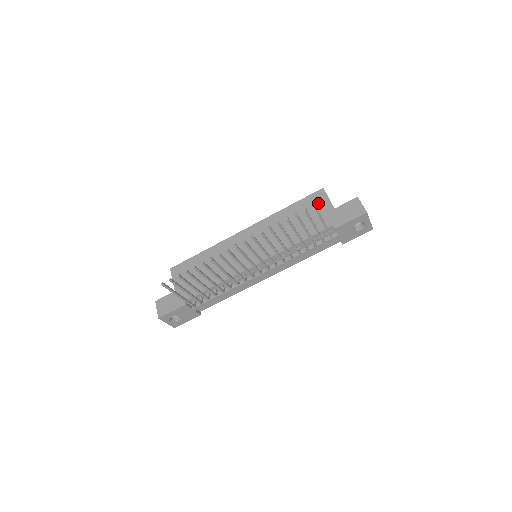
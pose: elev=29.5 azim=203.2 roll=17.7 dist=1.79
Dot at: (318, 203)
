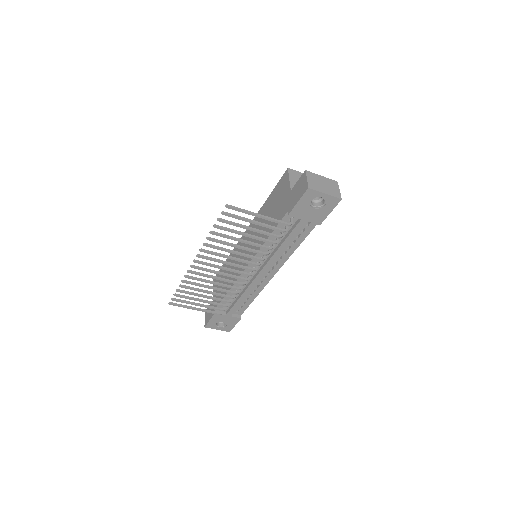
Dot at: (282, 188)
